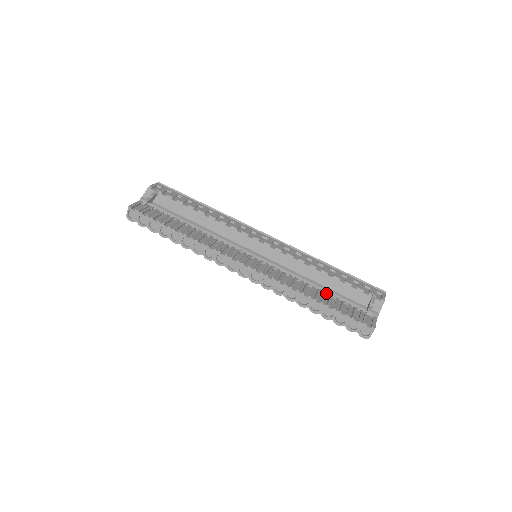
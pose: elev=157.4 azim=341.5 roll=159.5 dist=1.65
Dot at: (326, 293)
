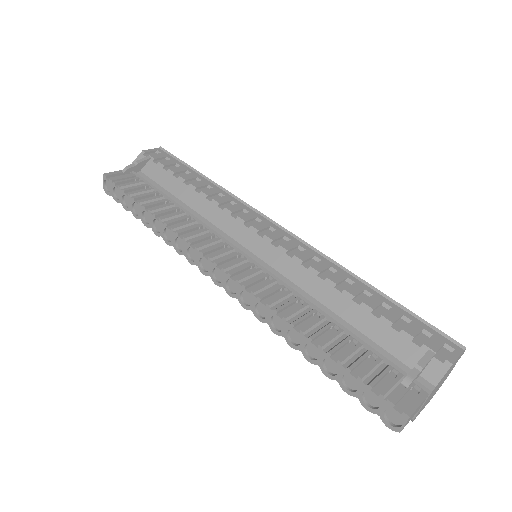
Dot at: (341, 331)
